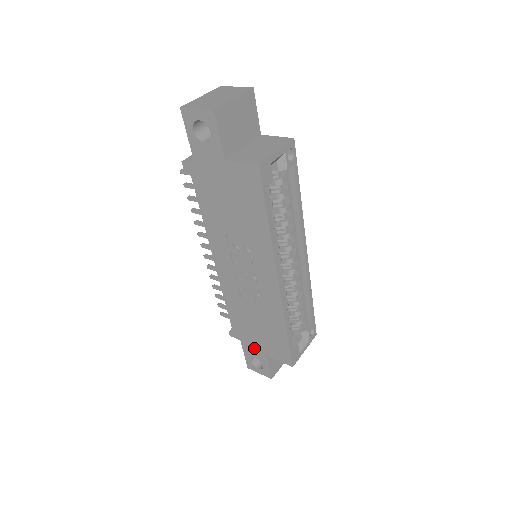
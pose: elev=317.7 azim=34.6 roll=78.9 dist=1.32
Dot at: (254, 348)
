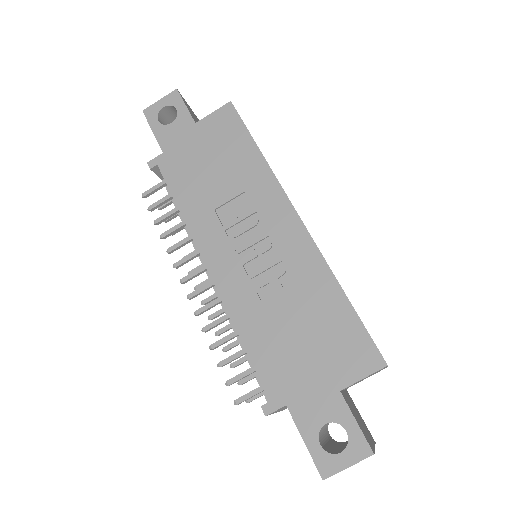
Dot at: (314, 397)
